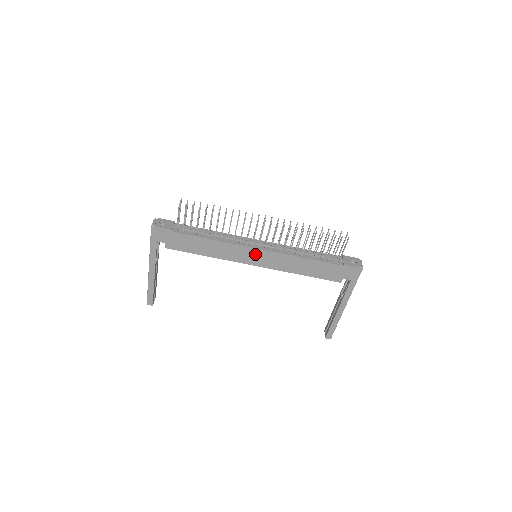
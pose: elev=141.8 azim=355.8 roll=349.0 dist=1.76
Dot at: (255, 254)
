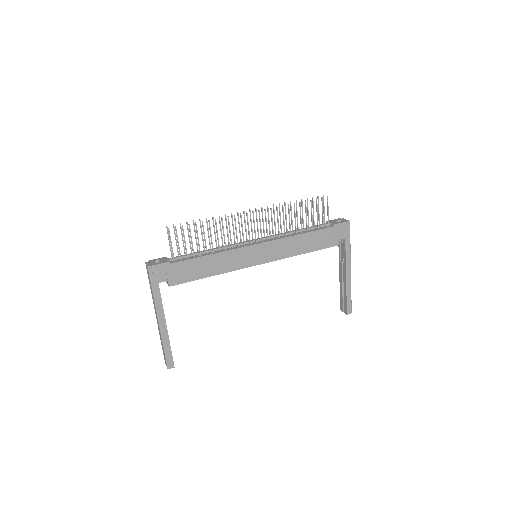
Dot at: (256, 251)
